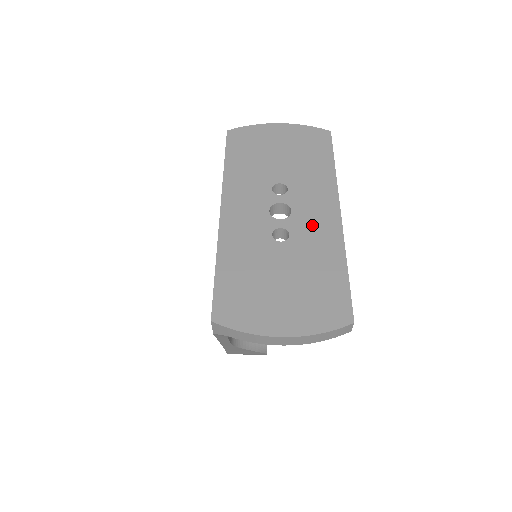
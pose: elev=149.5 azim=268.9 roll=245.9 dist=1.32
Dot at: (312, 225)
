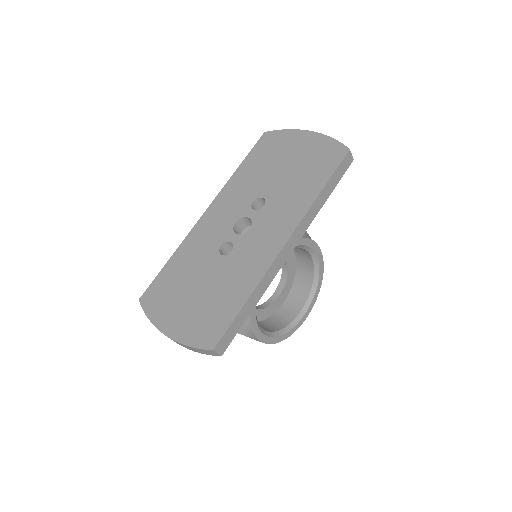
Dot at: (254, 248)
